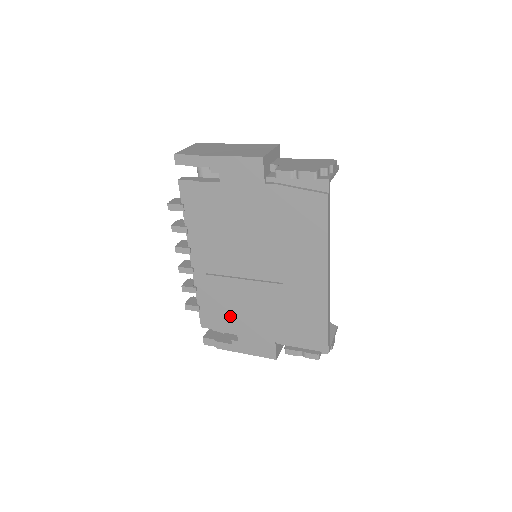
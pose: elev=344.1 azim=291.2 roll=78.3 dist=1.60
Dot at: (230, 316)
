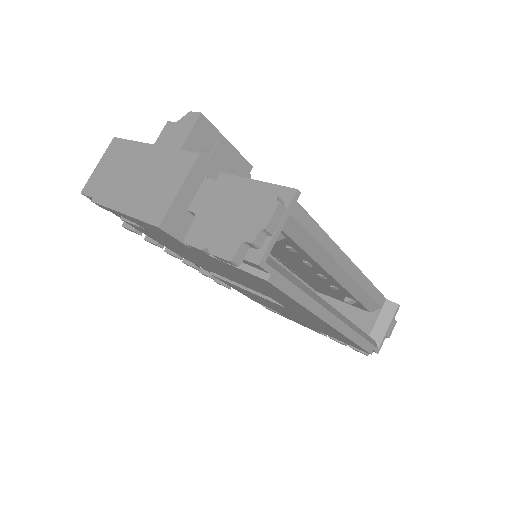
Dot at: (259, 301)
